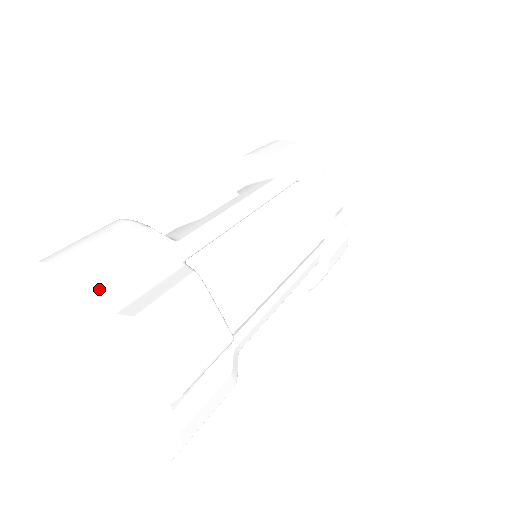
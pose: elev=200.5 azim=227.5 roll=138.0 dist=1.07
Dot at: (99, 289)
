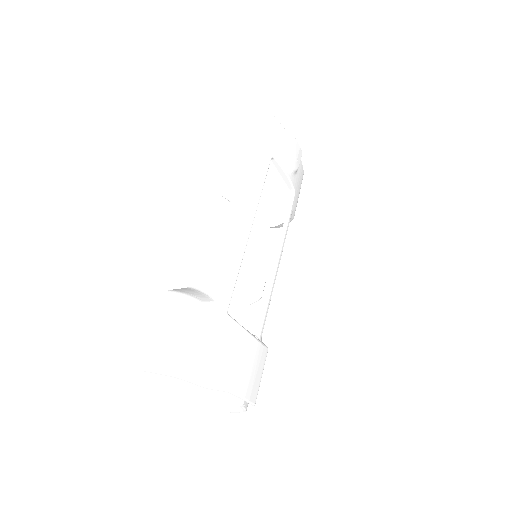
Dot at: (194, 377)
